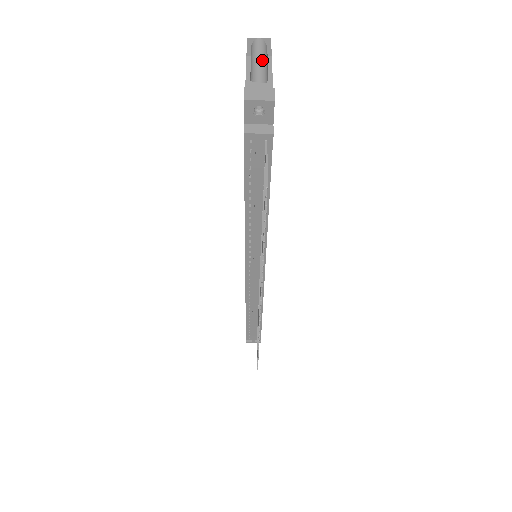
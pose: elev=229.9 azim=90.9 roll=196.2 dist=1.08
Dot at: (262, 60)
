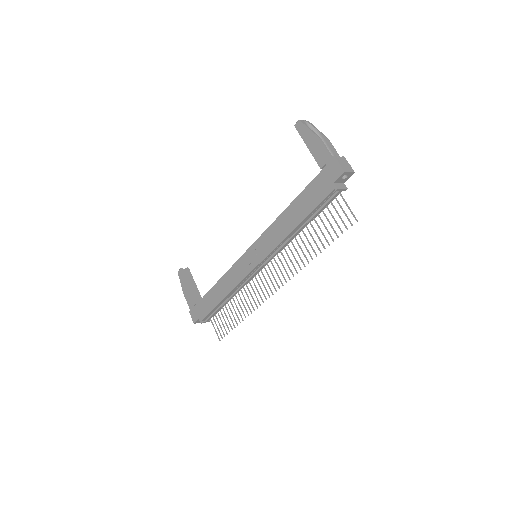
Dot at: occluded
